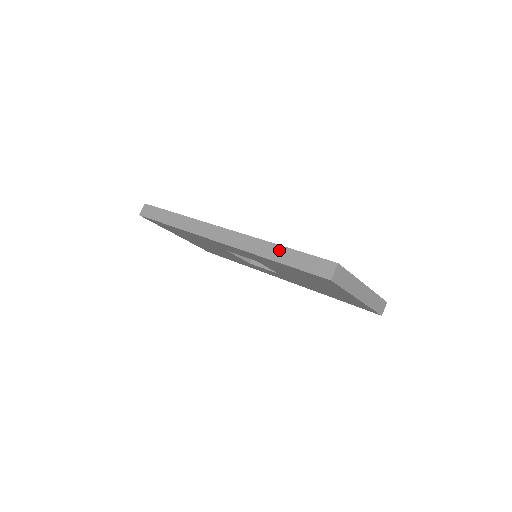
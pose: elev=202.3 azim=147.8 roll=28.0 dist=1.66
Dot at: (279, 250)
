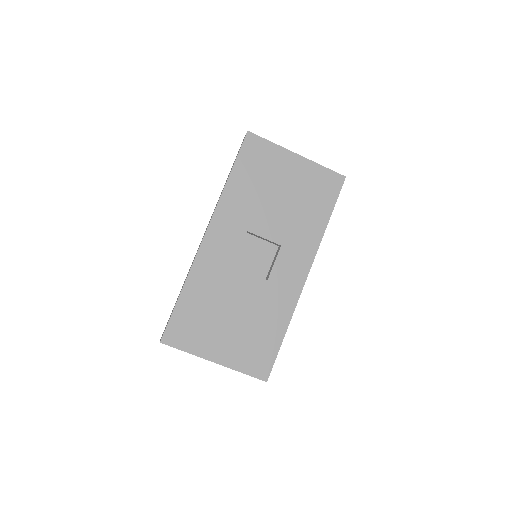
Dot at: (227, 178)
